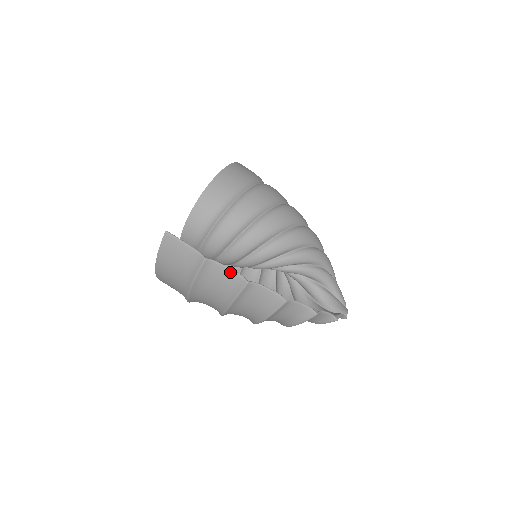
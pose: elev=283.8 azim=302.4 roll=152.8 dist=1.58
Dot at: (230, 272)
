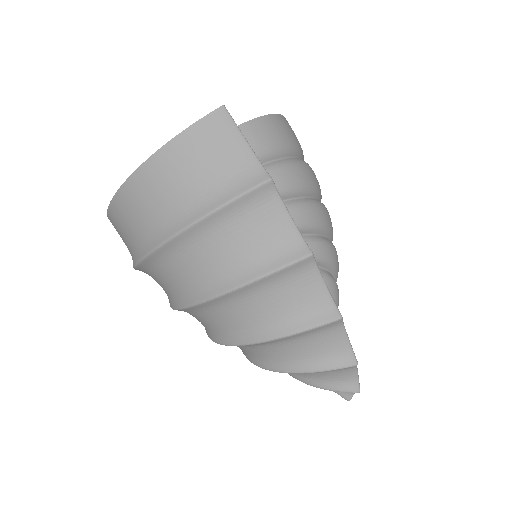
Dot at: (290, 225)
